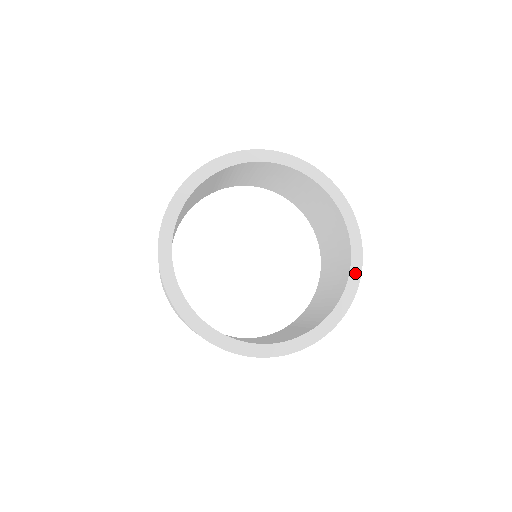
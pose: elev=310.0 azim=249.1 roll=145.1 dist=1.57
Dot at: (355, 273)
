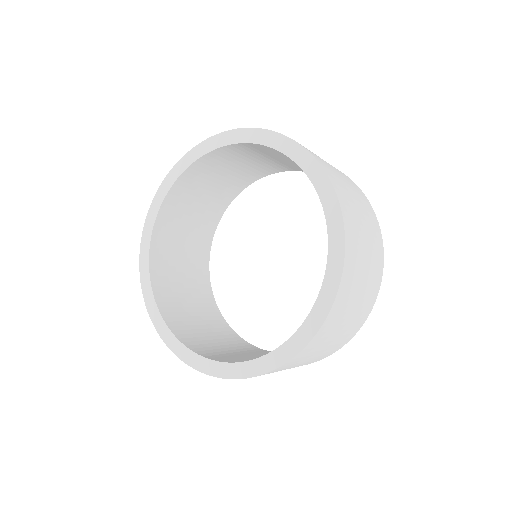
Dot at: (313, 322)
